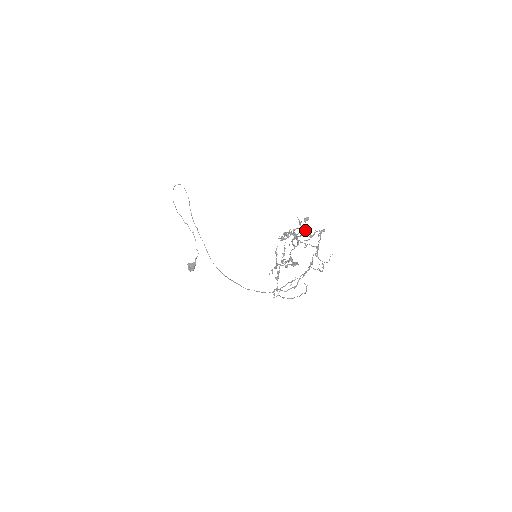
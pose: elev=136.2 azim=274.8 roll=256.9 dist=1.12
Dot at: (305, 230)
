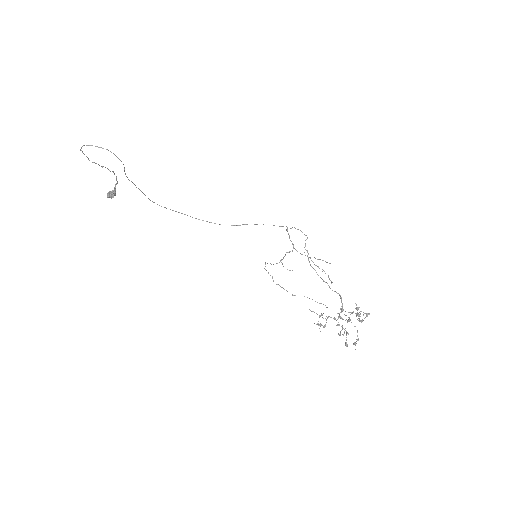
Dot at: occluded
